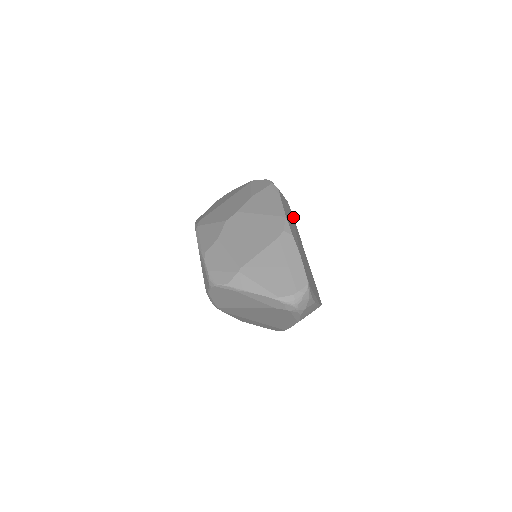
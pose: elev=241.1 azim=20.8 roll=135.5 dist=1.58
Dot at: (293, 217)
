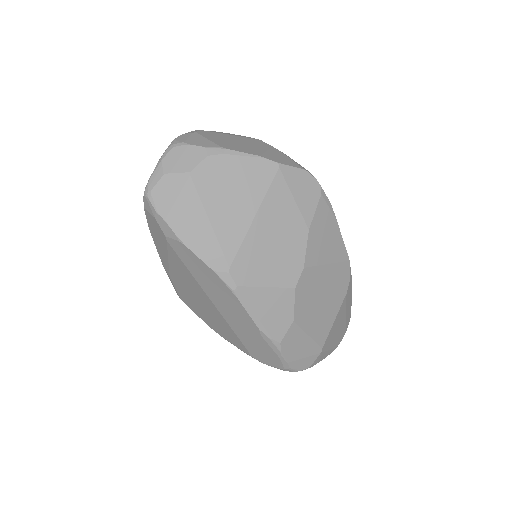
Dot at: occluded
